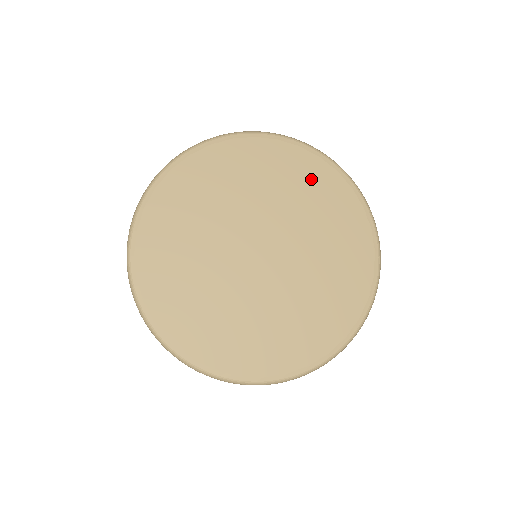
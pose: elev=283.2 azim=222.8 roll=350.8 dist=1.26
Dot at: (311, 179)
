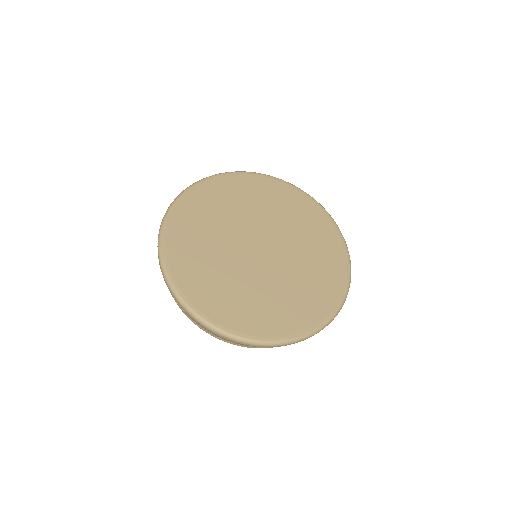
Dot at: (306, 213)
